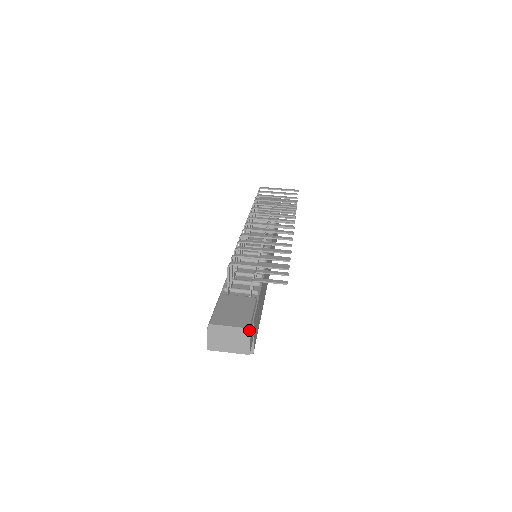
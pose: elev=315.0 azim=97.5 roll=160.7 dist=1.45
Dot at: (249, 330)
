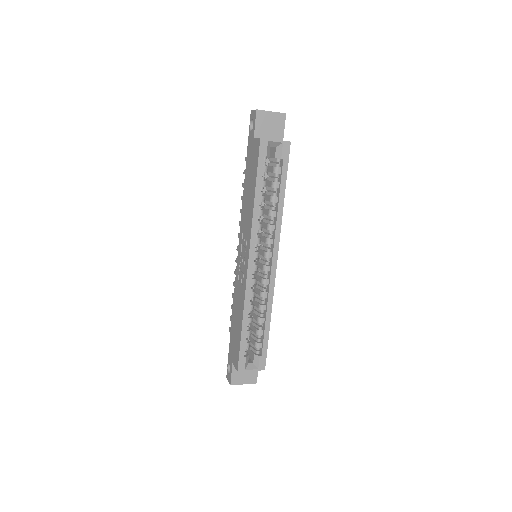
Dot at: occluded
